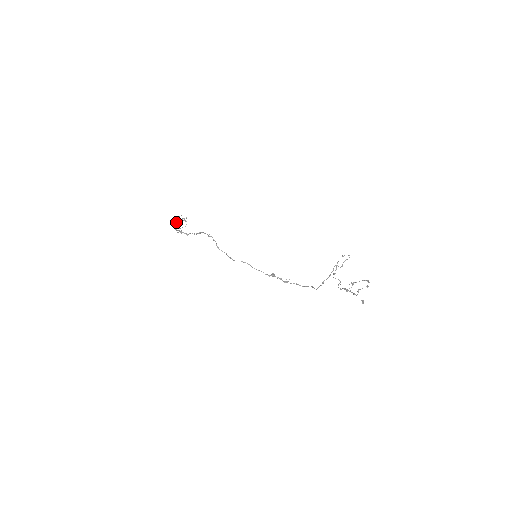
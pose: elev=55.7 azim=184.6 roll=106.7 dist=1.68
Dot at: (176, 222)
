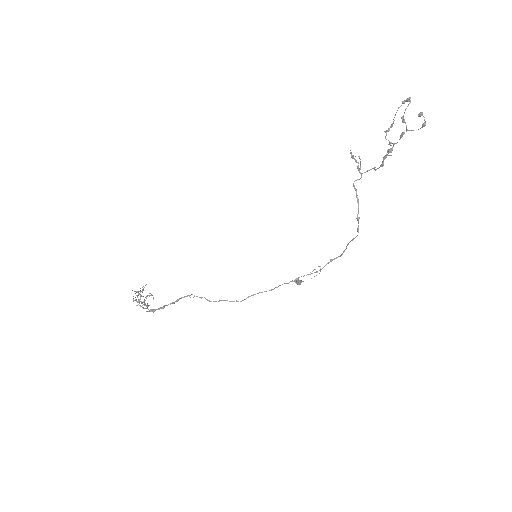
Dot at: occluded
